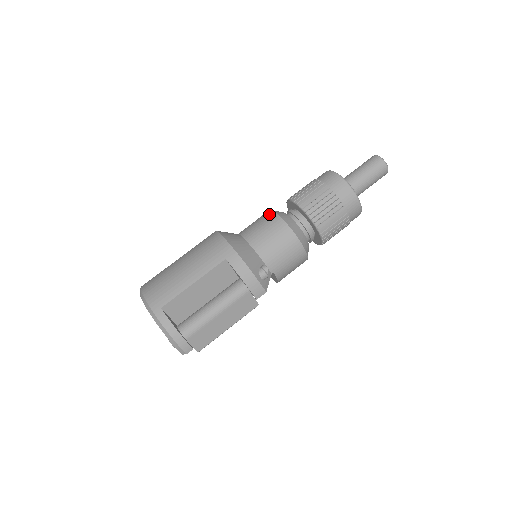
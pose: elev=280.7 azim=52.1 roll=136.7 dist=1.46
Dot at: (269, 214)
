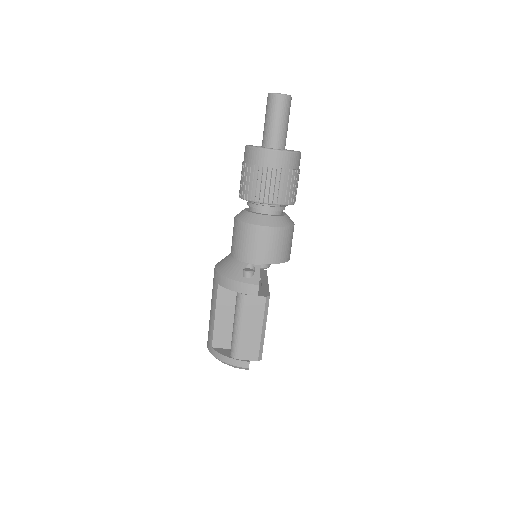
Dot at: occluded
